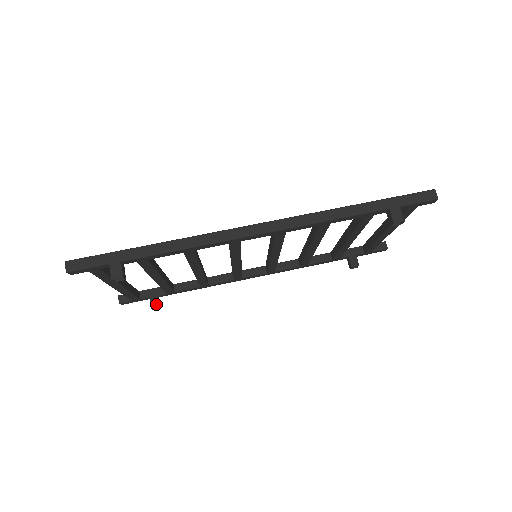
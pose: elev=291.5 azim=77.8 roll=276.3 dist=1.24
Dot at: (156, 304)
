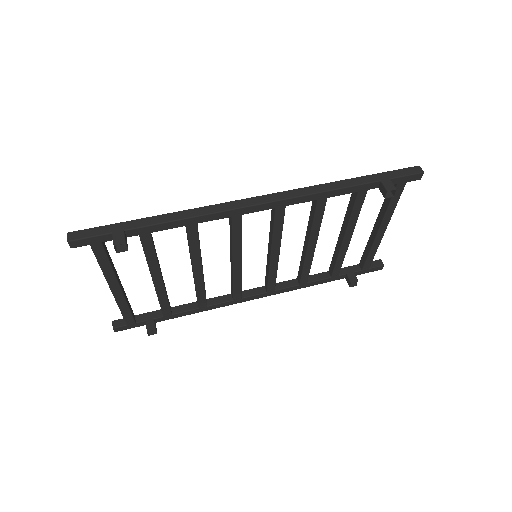
Dot at: (152, 327)
